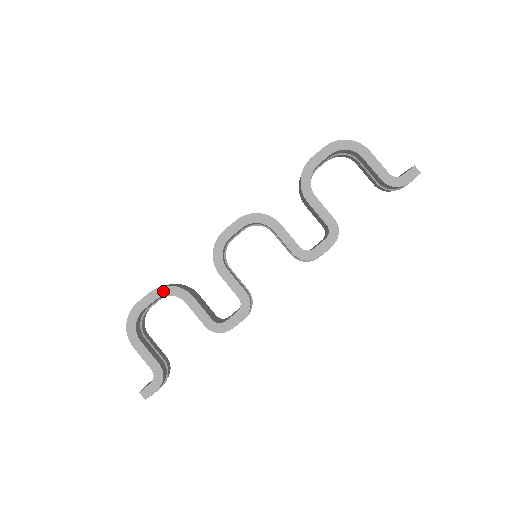
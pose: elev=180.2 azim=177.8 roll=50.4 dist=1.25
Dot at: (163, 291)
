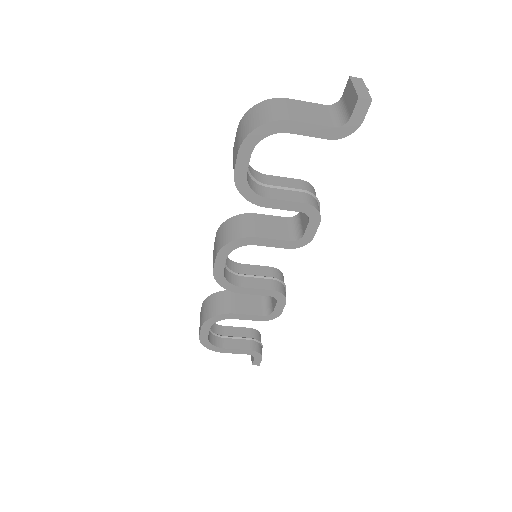
Dot at: (209, 323)
